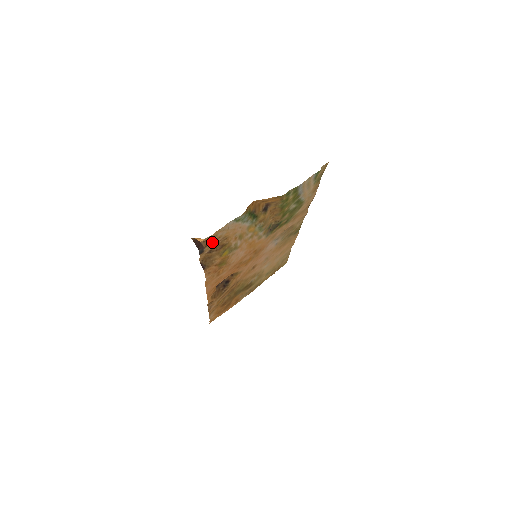
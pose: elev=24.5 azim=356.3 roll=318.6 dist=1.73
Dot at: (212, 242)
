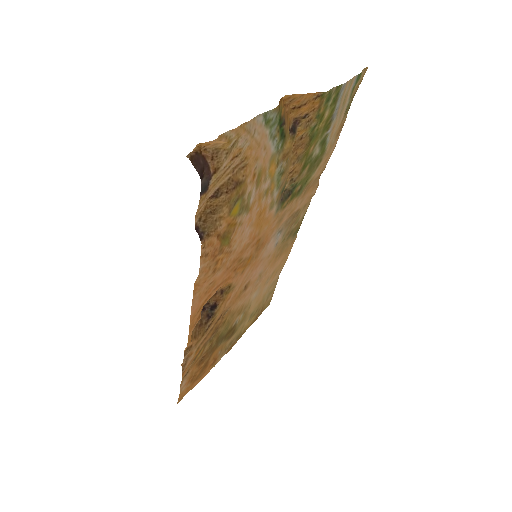
Dot at: (225, 164)
